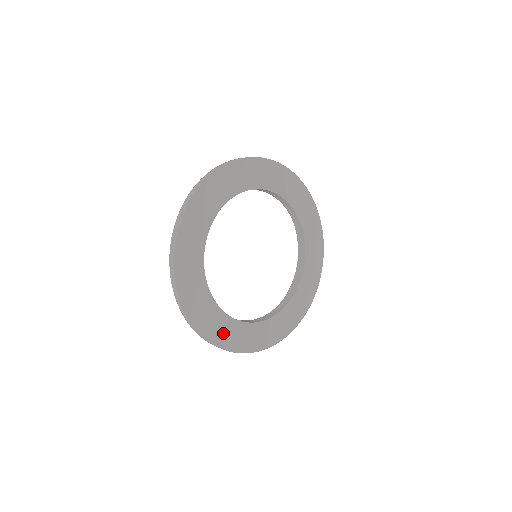
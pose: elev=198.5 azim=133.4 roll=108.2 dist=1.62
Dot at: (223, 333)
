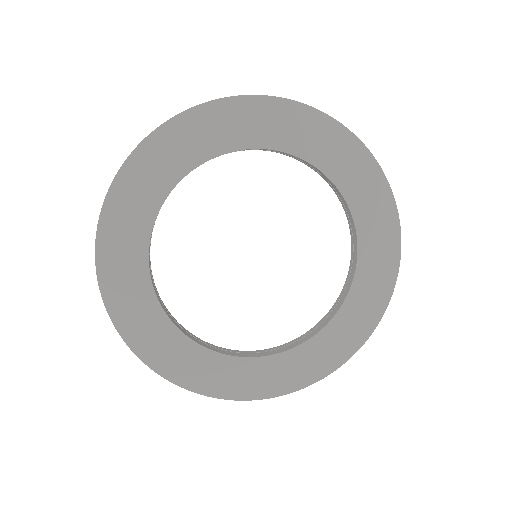
Dot at: (187, 367)
